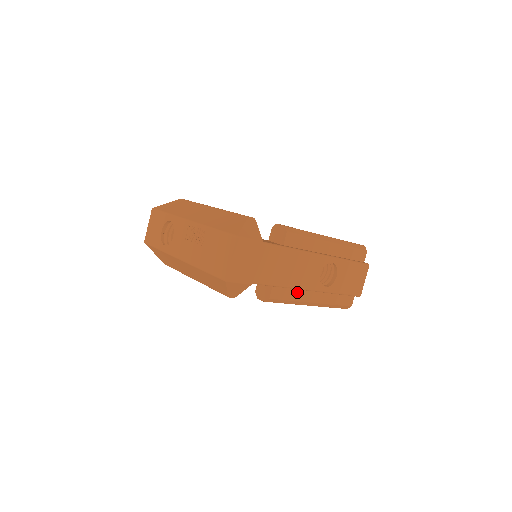
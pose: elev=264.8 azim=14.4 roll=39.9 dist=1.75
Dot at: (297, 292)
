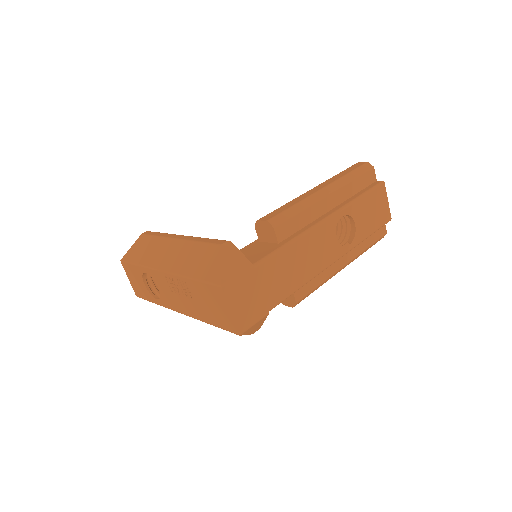
Dot at: (322, 272)
